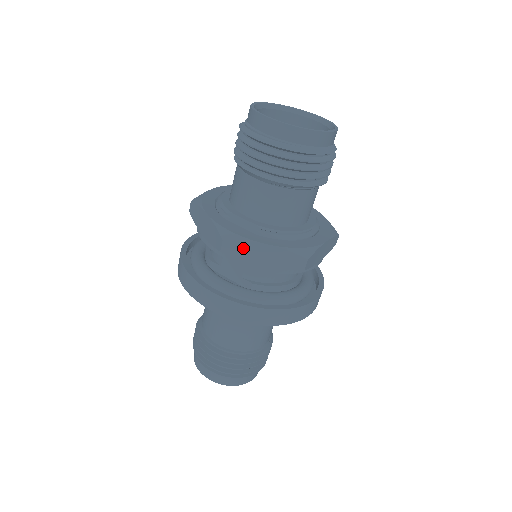
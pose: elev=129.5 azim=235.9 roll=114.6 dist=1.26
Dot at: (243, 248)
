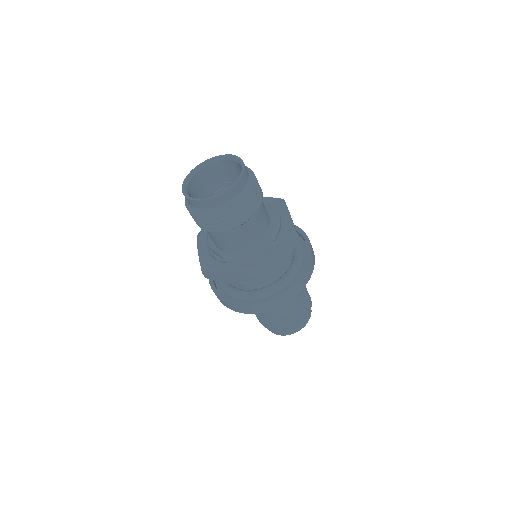
Dot at: (215, 275)
